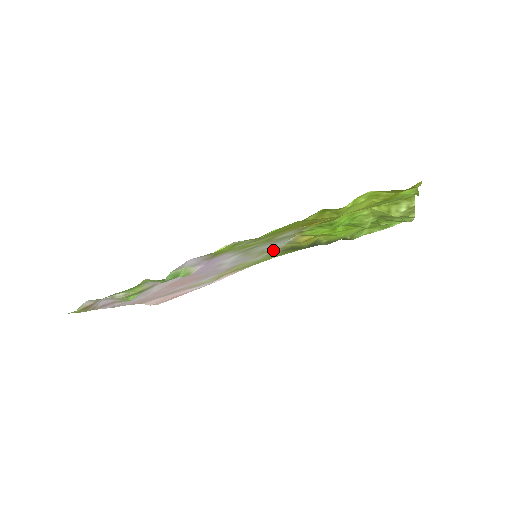
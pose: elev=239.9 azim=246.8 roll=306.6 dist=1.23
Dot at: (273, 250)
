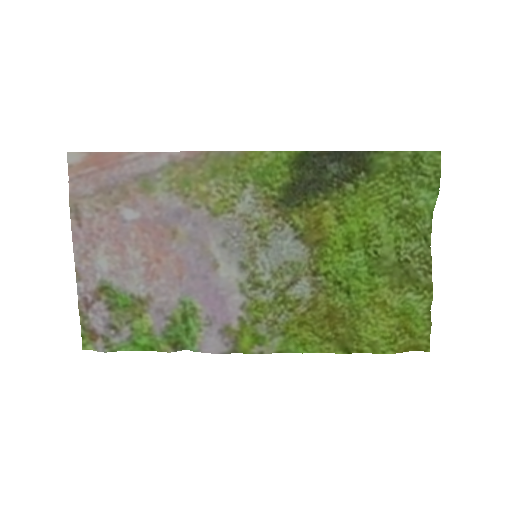
Dot at: (272, 221)
